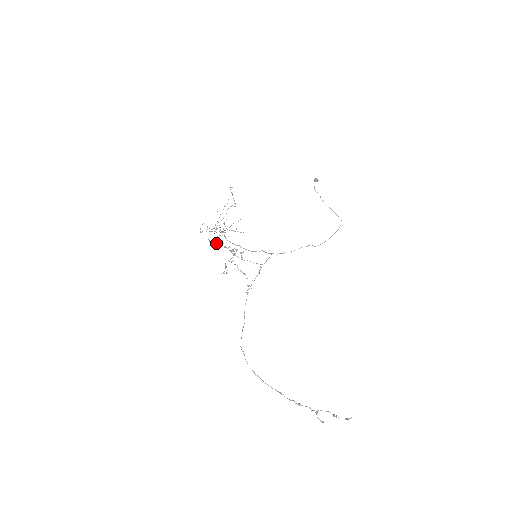
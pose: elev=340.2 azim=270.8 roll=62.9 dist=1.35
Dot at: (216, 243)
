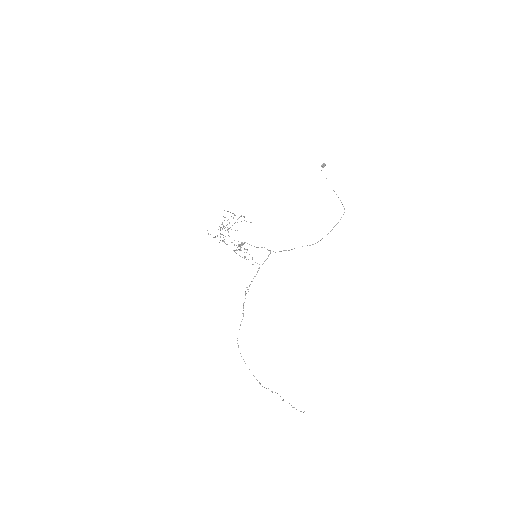
Dot at: occluded
